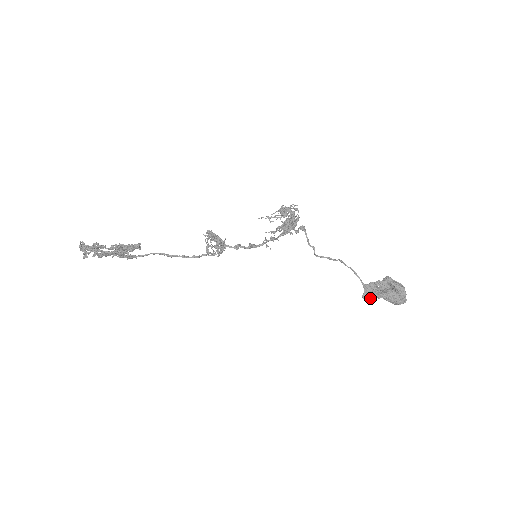
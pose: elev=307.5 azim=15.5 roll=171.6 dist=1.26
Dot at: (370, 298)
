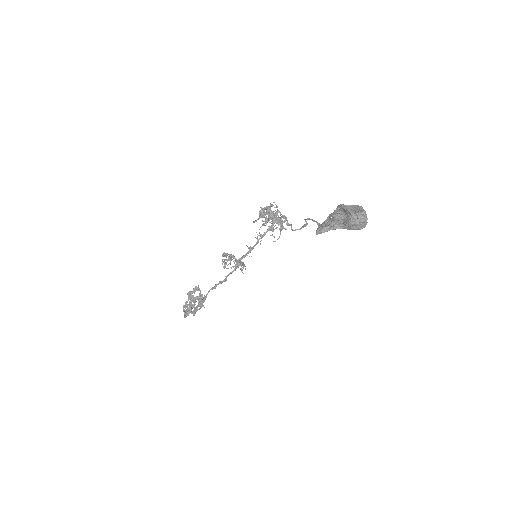
Dot at: (324, 231)
